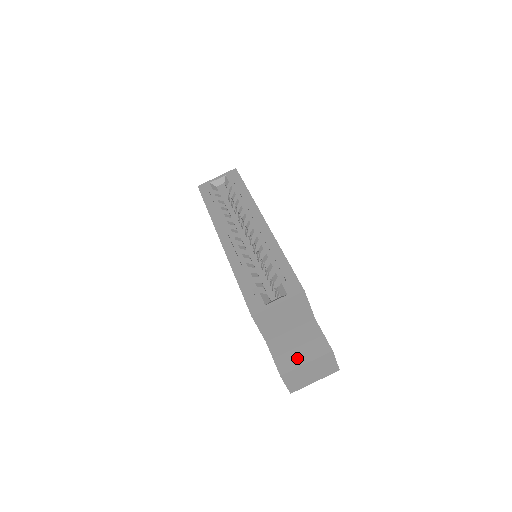
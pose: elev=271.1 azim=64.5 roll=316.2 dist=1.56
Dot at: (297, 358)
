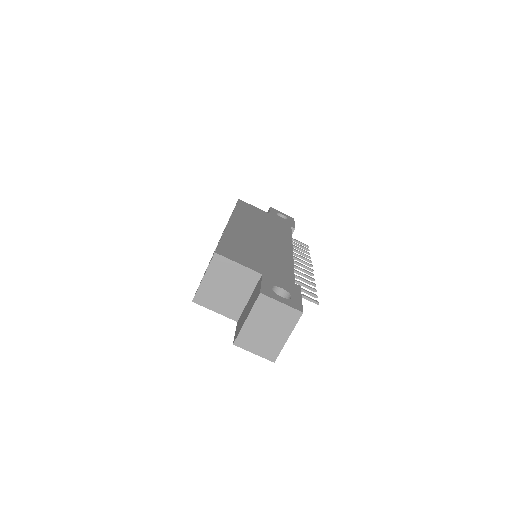
Dot at: (244, 319)
